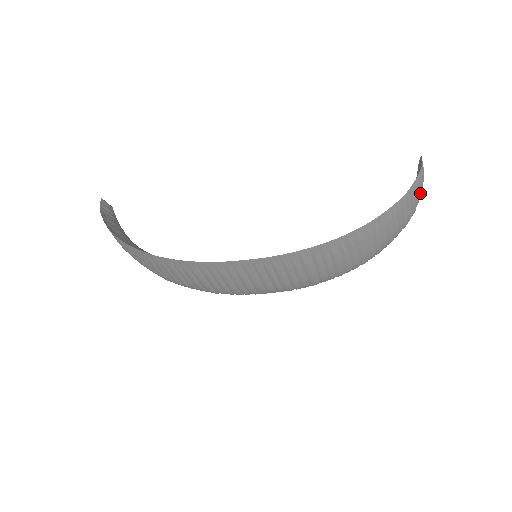
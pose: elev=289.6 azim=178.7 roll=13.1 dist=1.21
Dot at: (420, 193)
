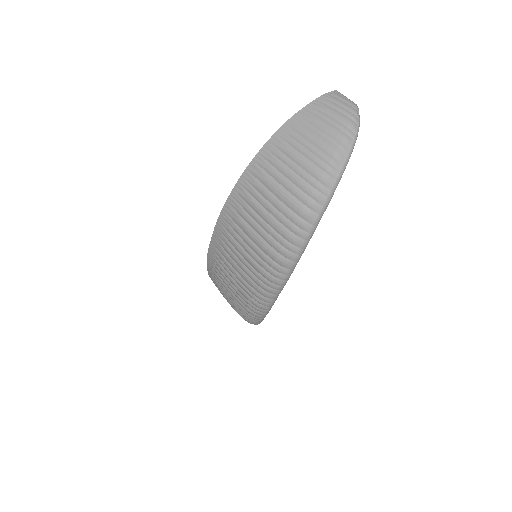
Dot at: (338, 118)
